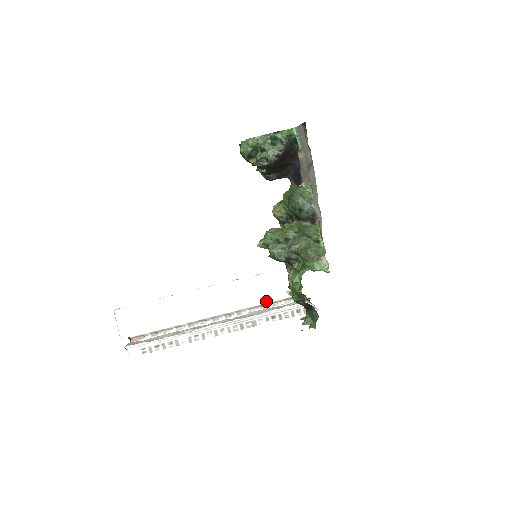
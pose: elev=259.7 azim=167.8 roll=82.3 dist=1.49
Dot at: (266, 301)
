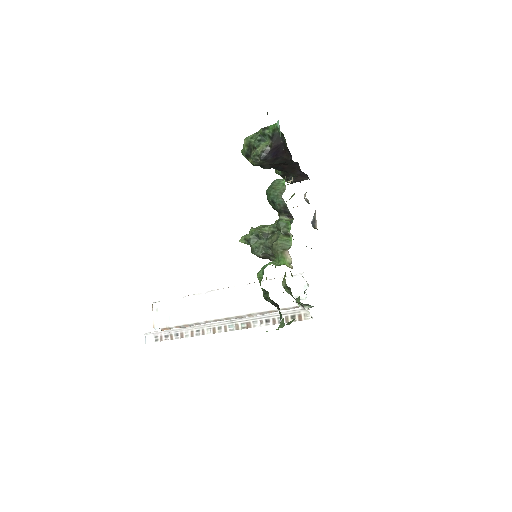
Dot at: (276, 307)
